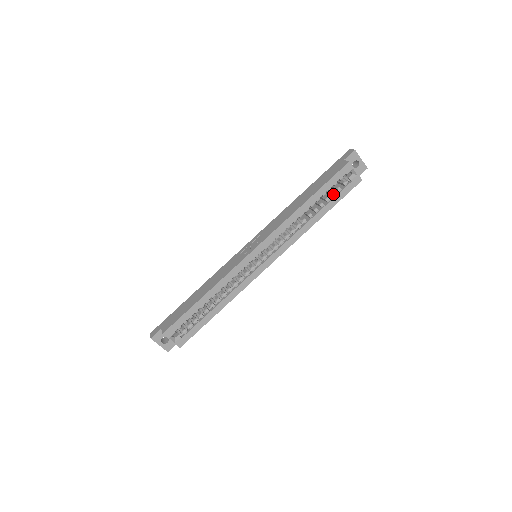
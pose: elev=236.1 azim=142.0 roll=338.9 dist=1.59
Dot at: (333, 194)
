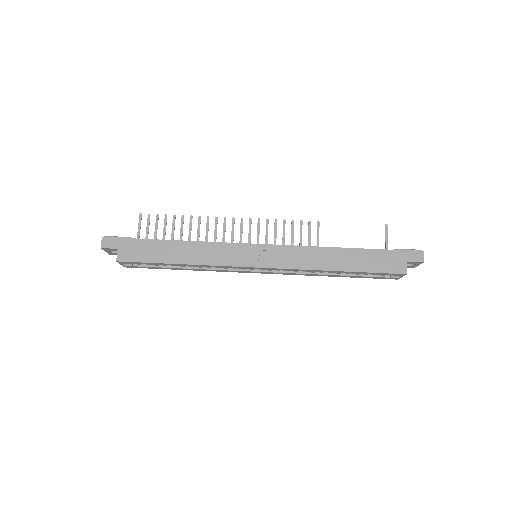
Dot at: (366, 274)
